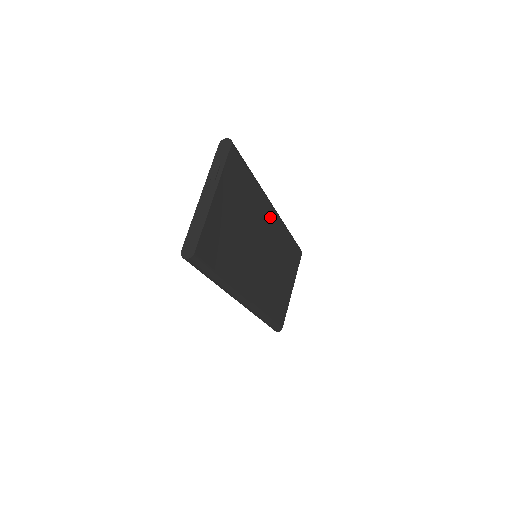
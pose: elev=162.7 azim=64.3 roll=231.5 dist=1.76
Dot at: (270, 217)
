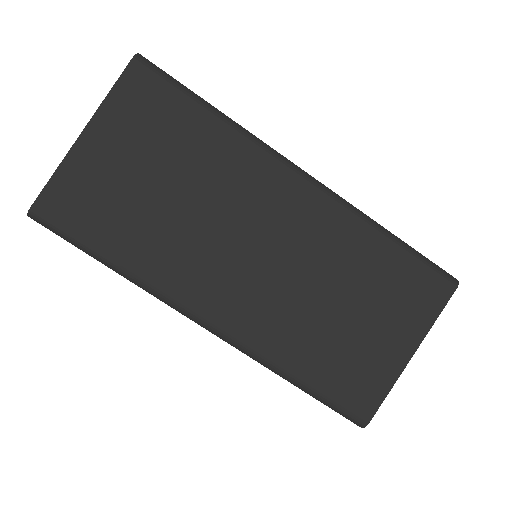
Dot at: (287, 189)
